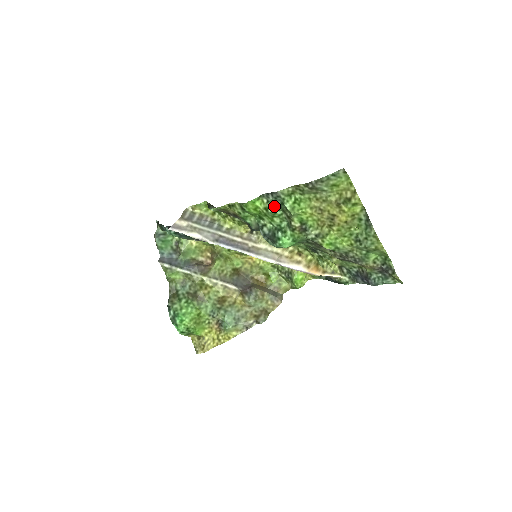
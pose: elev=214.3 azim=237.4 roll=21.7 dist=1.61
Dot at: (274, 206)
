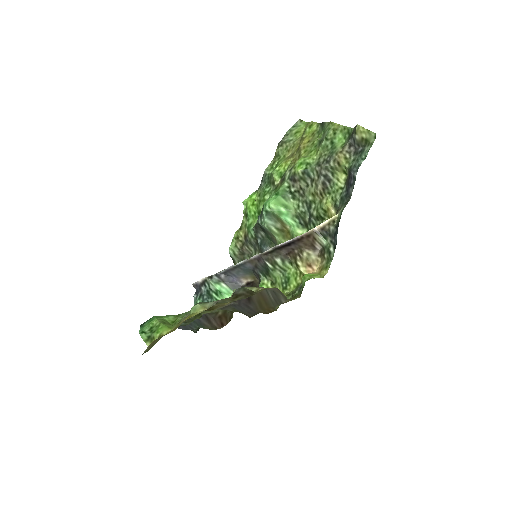
Dot at: (264, 187)
